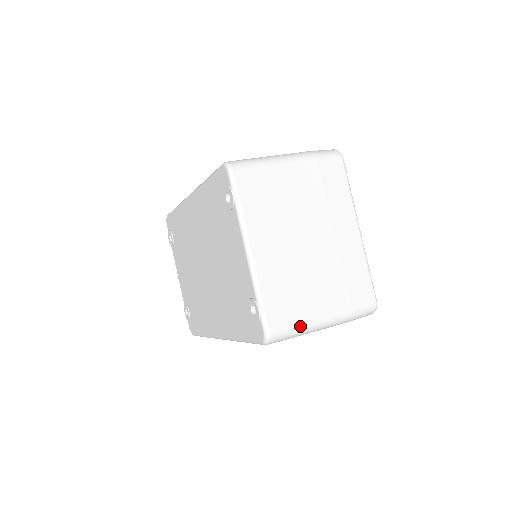
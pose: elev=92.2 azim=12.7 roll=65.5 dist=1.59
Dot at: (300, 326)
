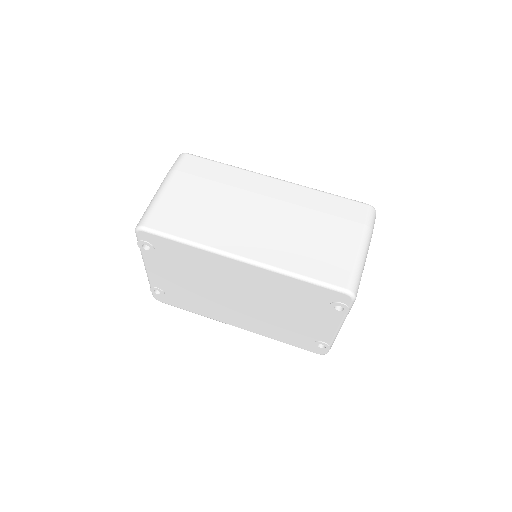
Dot at: occluded
